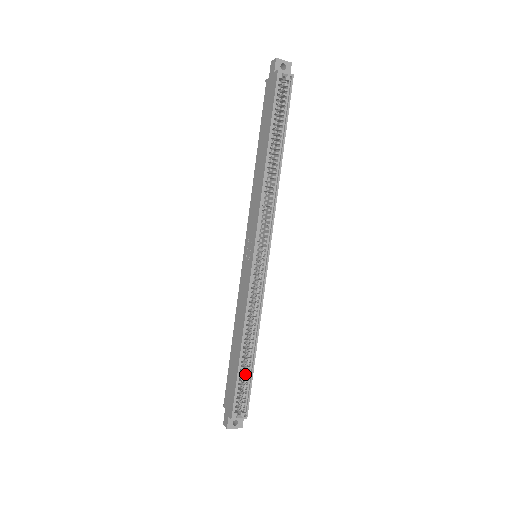
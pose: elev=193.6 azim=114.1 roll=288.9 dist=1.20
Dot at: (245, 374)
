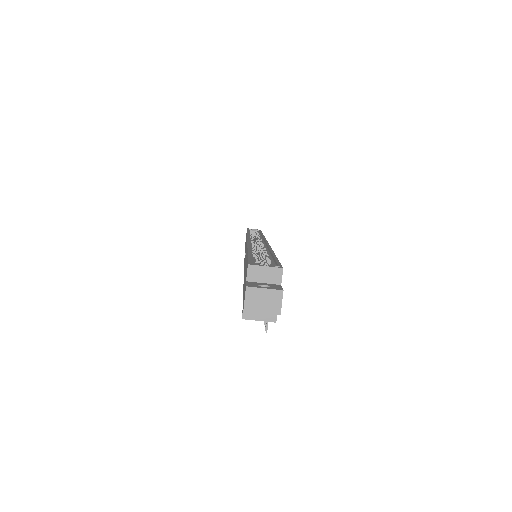
Dot at: (264, 263)
